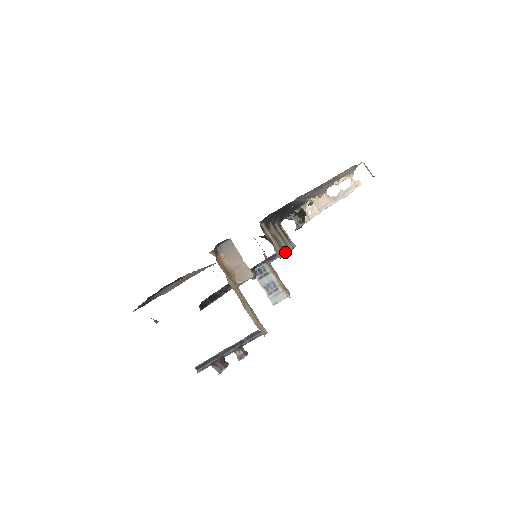
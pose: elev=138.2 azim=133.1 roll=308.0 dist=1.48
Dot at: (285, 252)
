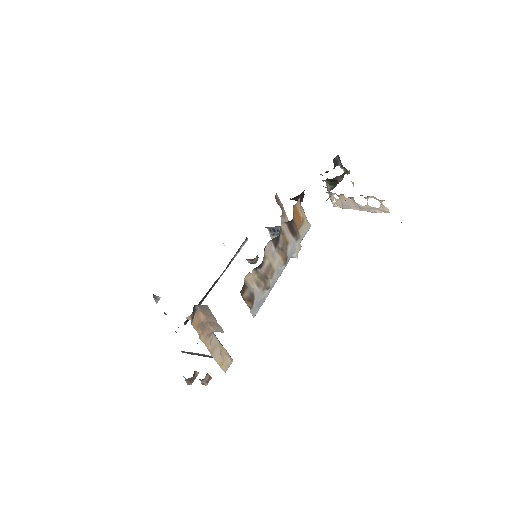
Dot at: (274, 282)
